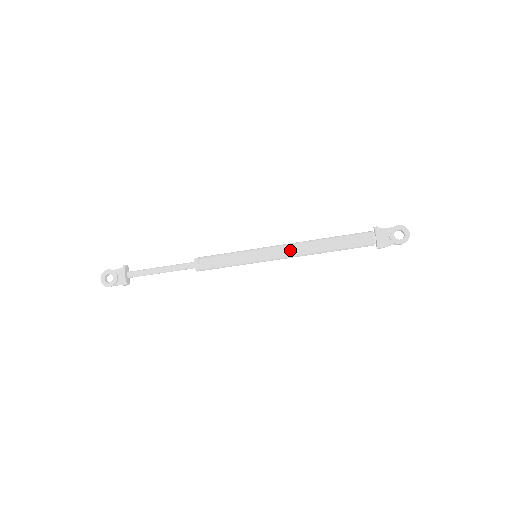
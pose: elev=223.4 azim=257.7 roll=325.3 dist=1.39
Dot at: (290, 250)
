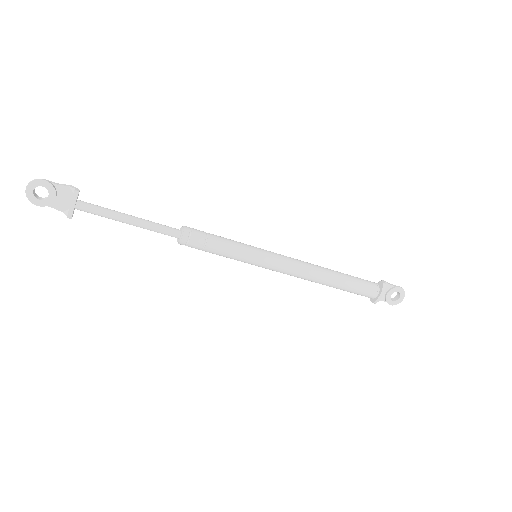
Dot at: (298, 272)
